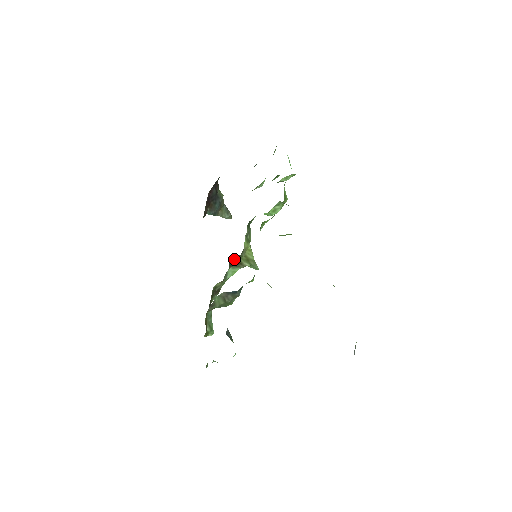
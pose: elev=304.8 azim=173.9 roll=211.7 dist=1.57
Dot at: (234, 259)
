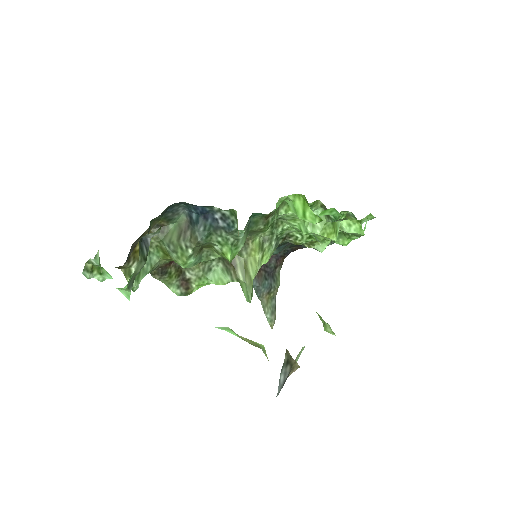
Dot at: occluded
